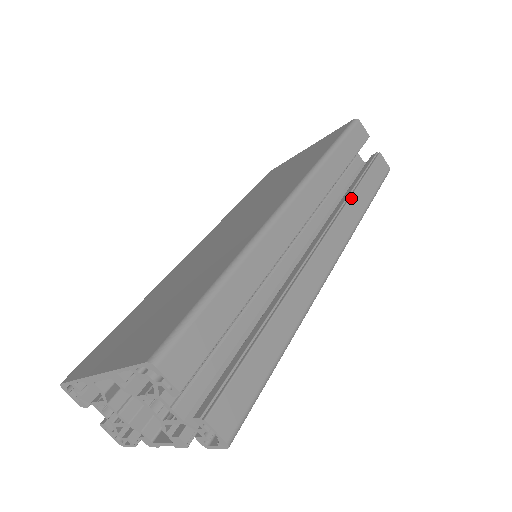
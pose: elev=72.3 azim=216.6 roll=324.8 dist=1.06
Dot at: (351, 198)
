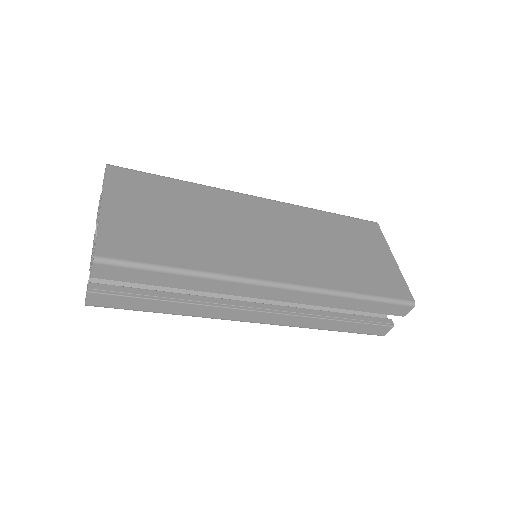
Dot at: (322, 319)
